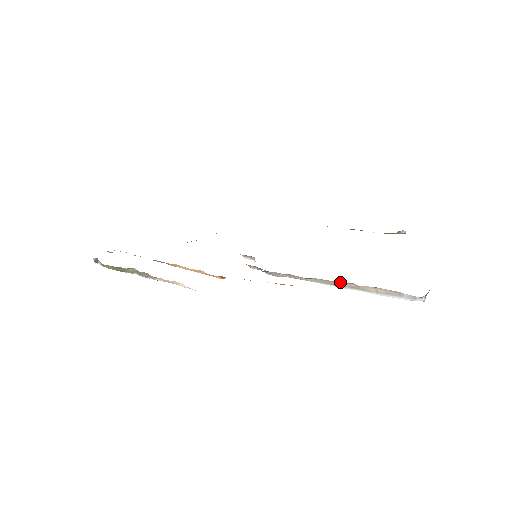
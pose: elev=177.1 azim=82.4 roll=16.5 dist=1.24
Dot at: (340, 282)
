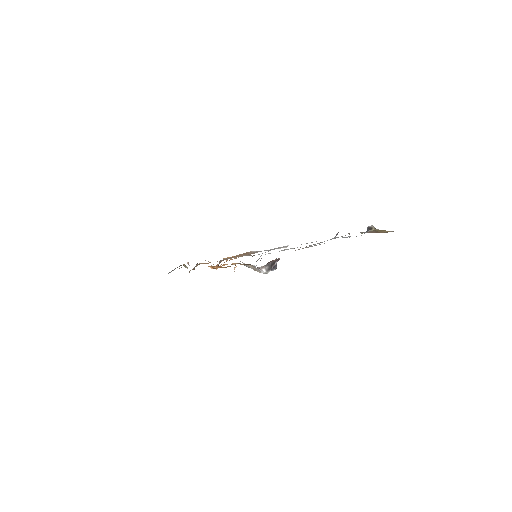
Dot at: occluded
